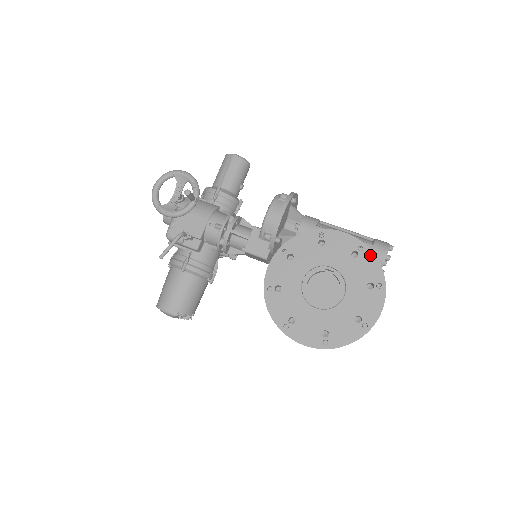
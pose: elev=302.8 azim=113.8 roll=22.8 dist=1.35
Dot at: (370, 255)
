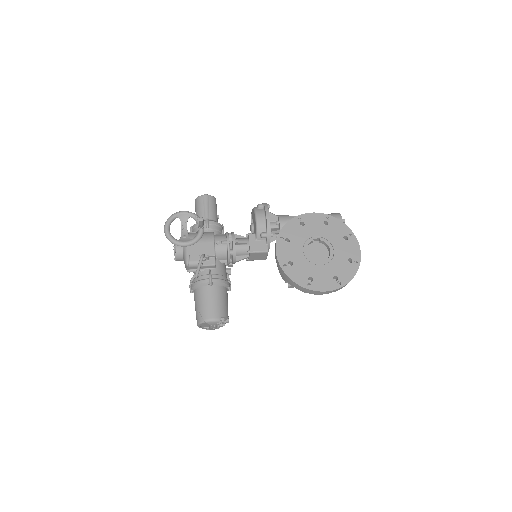
Dot at: (335, 220)
